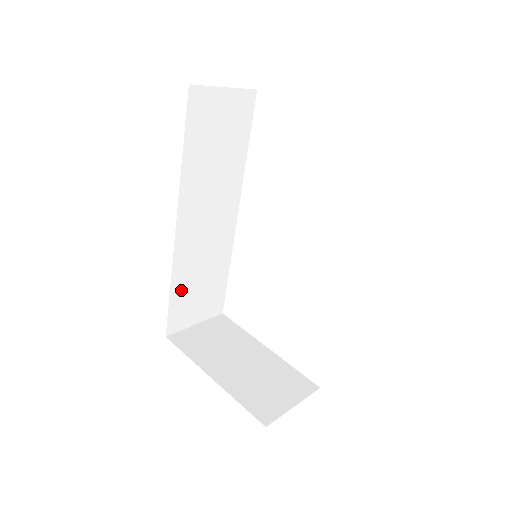
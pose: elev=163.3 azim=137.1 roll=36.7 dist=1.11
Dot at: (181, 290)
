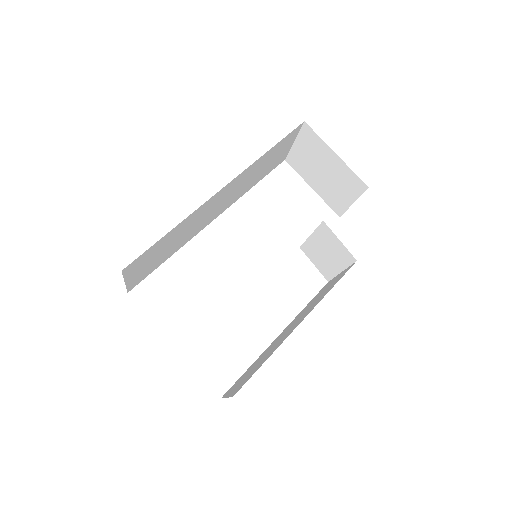
Dot at: (166, 239)
